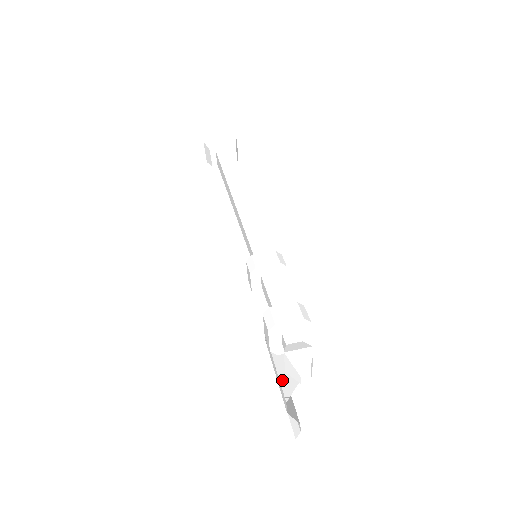
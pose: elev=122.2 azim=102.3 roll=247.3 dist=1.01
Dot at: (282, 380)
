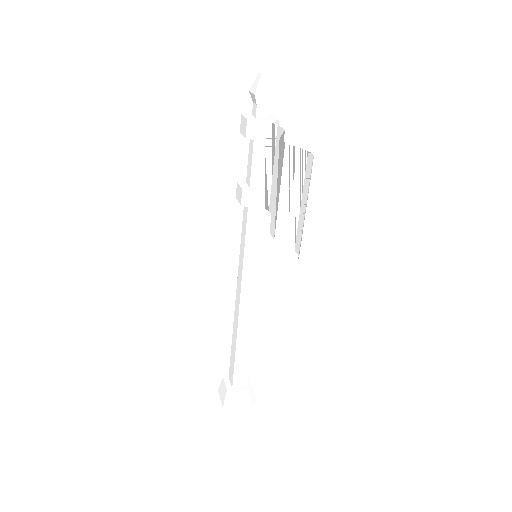
Dot at: (277, 161)
